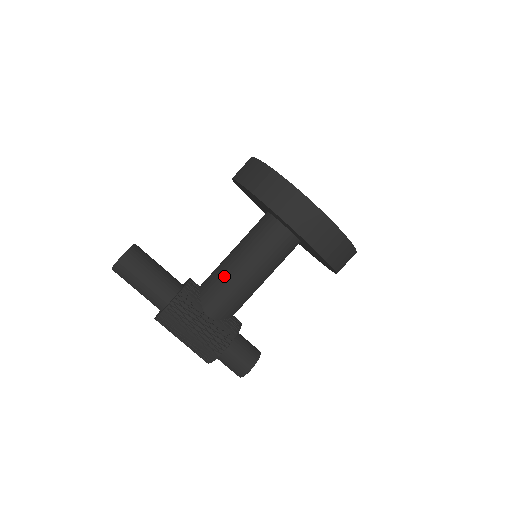
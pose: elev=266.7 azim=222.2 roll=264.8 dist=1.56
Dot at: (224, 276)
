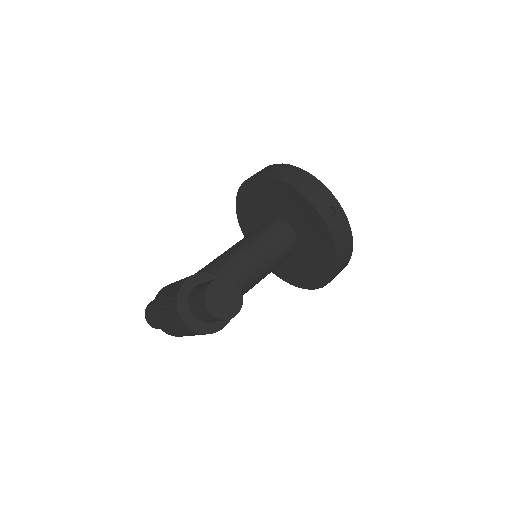
Dot at: occluded
